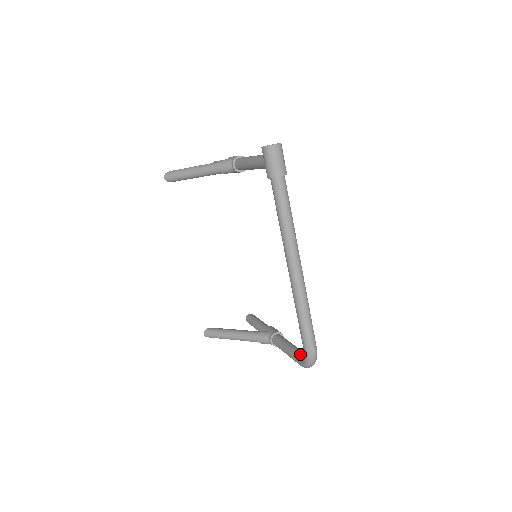
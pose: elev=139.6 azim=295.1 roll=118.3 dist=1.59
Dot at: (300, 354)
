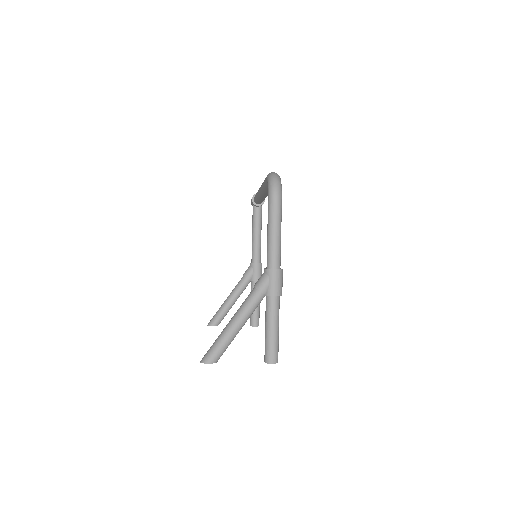
Dot at: occluded
